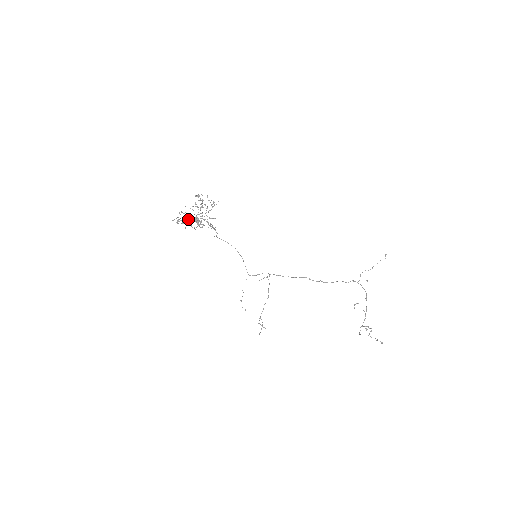
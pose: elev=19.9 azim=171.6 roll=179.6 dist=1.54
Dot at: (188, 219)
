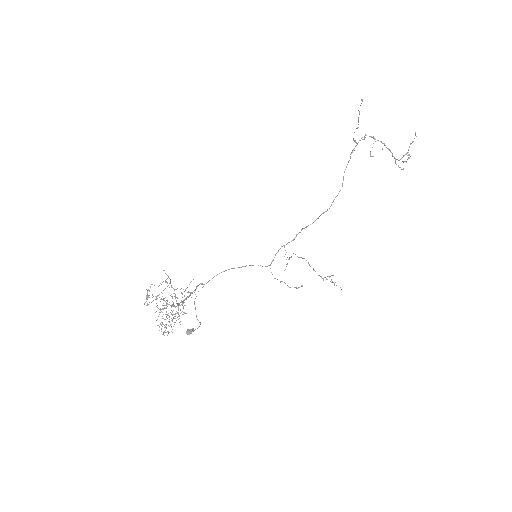
Dot at: (172, 320)
